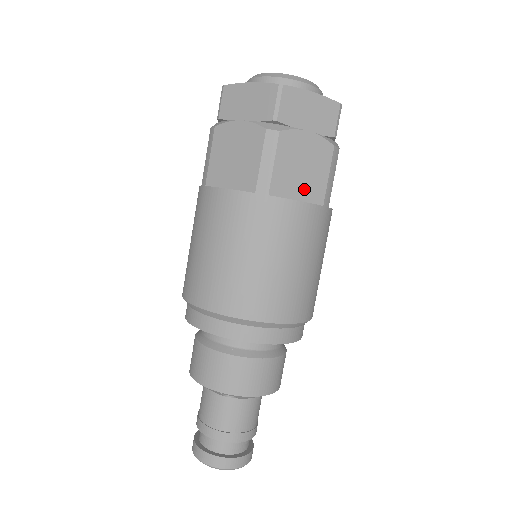
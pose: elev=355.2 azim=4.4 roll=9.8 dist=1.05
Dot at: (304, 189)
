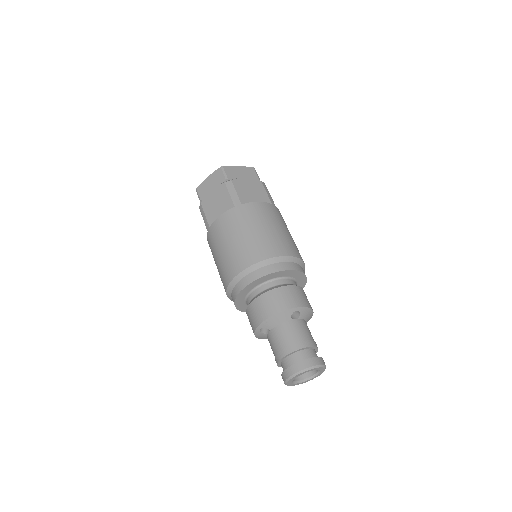
Dot at: (222, 210)
